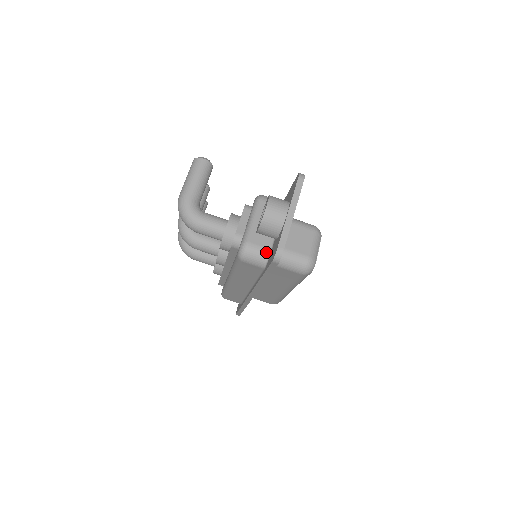
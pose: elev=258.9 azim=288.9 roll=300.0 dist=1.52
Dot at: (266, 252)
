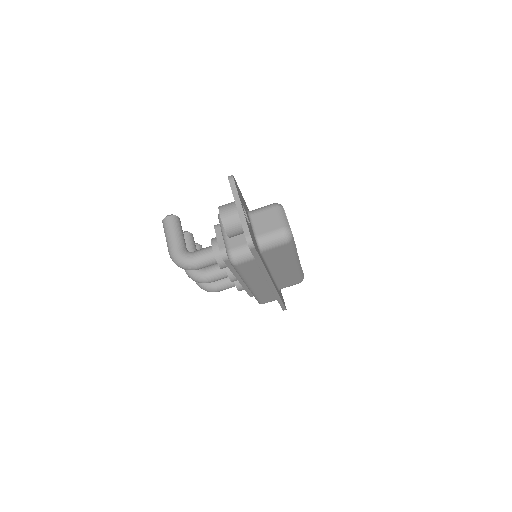
Dot at: (247, 247)
